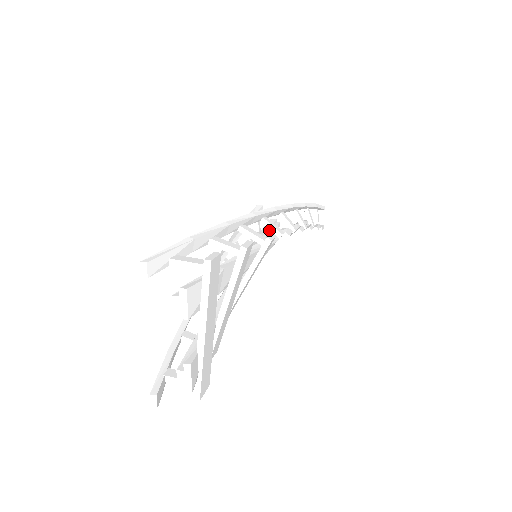
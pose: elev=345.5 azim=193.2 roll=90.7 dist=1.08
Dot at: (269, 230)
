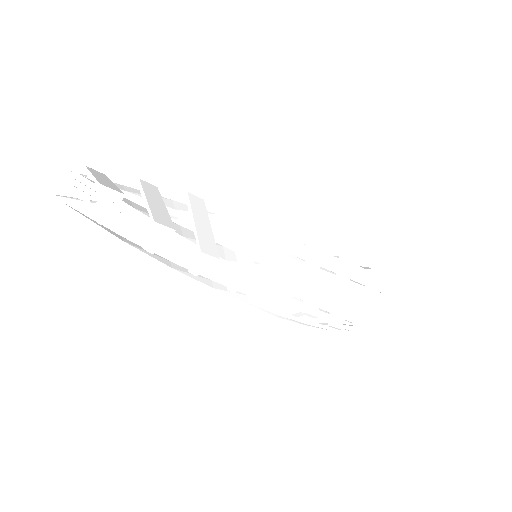
Dot at: occluded
